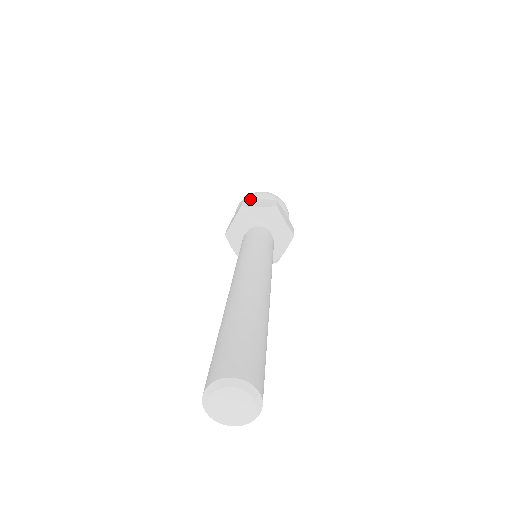
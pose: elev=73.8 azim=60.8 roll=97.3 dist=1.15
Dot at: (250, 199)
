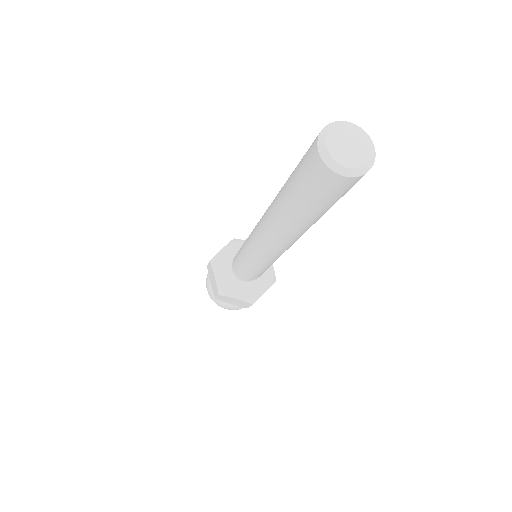
Dot at: occluded
